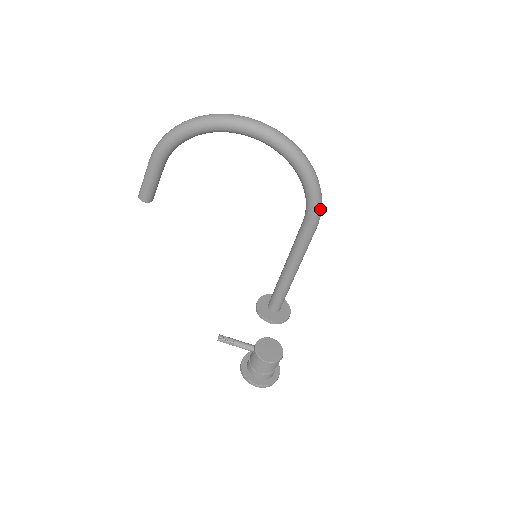
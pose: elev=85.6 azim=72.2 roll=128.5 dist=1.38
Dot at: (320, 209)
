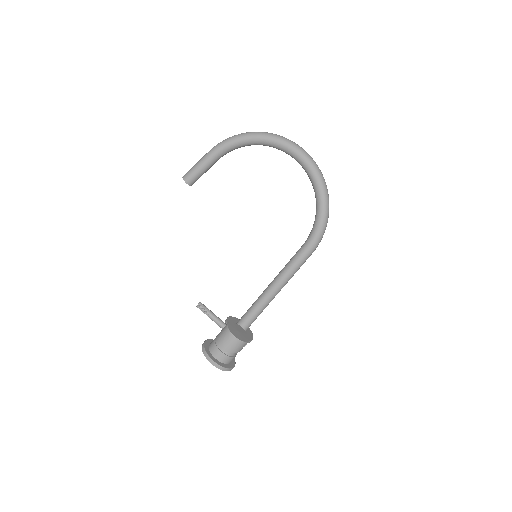
Dot at: (322, 236)
